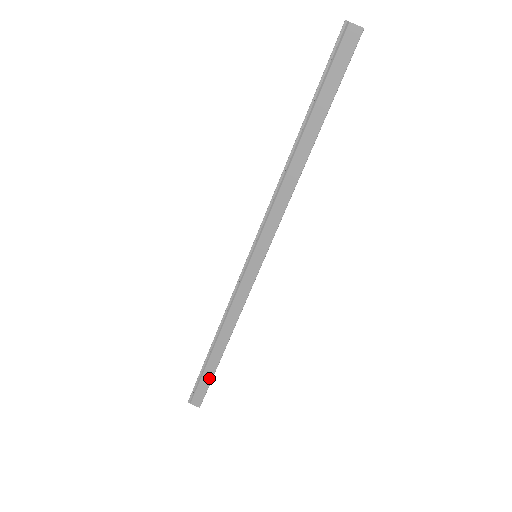
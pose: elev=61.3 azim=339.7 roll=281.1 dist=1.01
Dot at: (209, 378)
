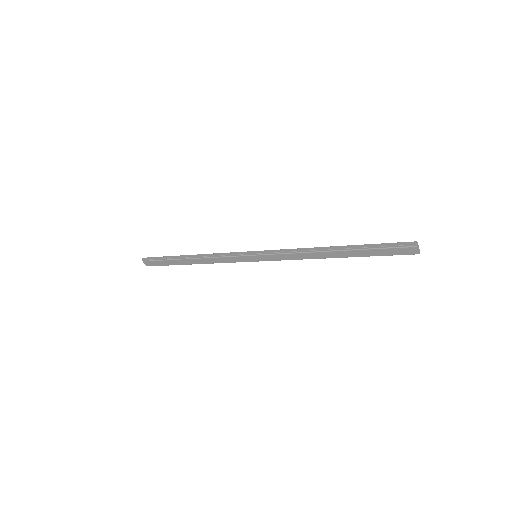
Dot at: (168, 264)
